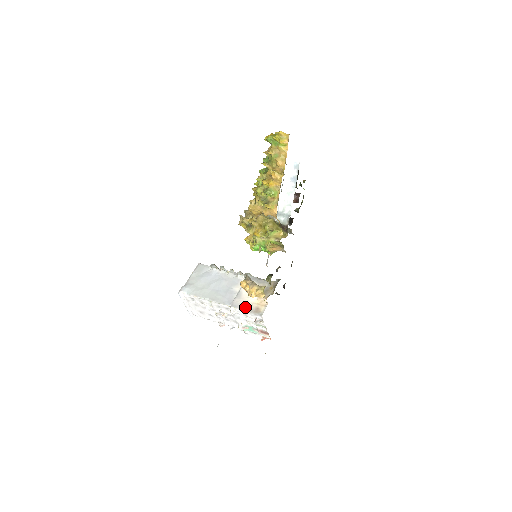
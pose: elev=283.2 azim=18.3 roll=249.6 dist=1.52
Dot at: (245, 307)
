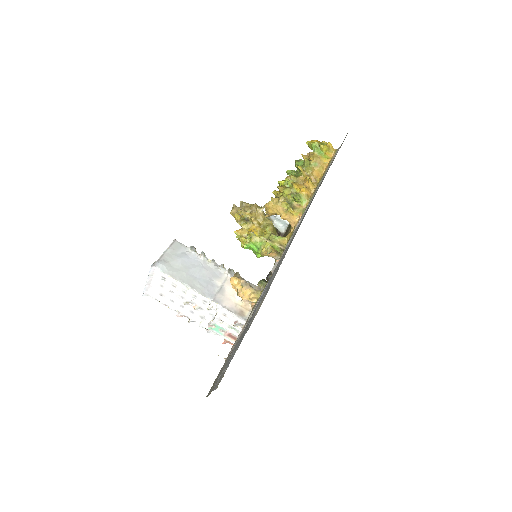
Dot at: (228, 306)
